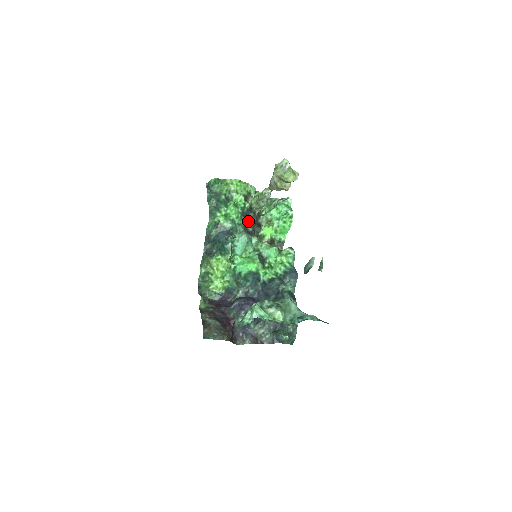
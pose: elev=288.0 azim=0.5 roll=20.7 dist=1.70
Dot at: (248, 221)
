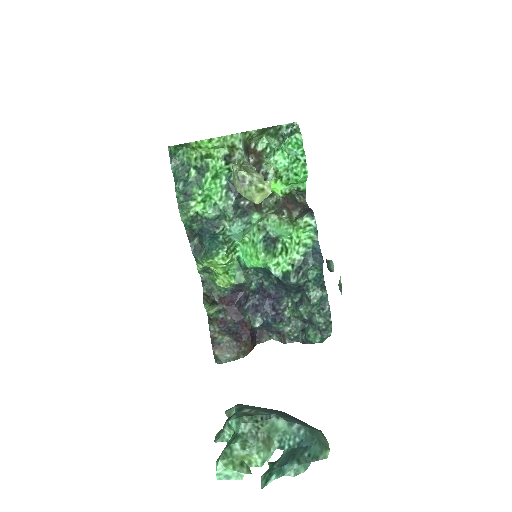
Dot at: (239, 195)
